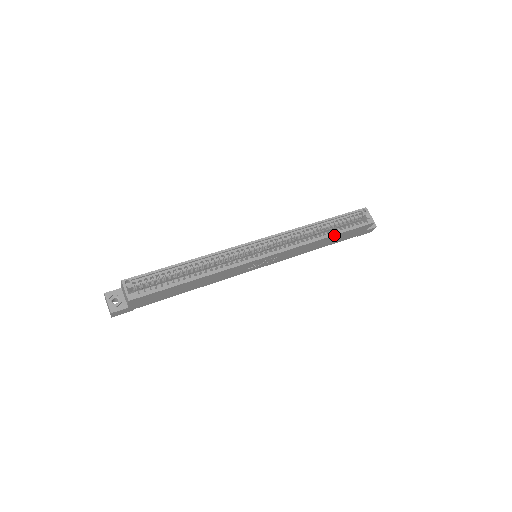
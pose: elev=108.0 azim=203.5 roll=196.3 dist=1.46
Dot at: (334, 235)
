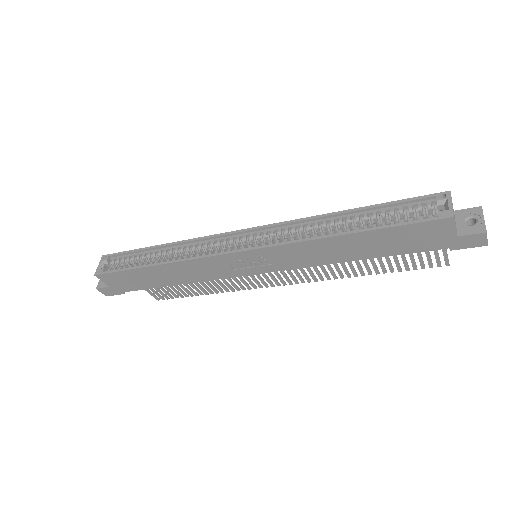
Dot at: (358, 232)
